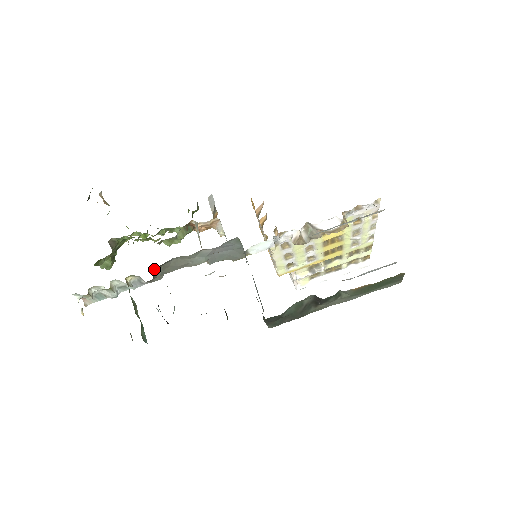
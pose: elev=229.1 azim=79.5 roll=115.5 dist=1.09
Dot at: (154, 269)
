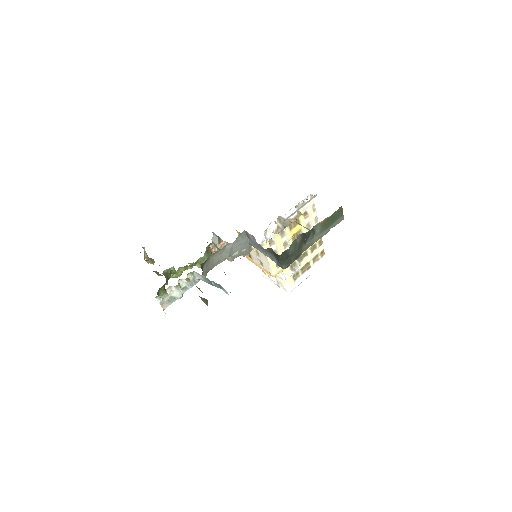
Dot at: (202, 266)
